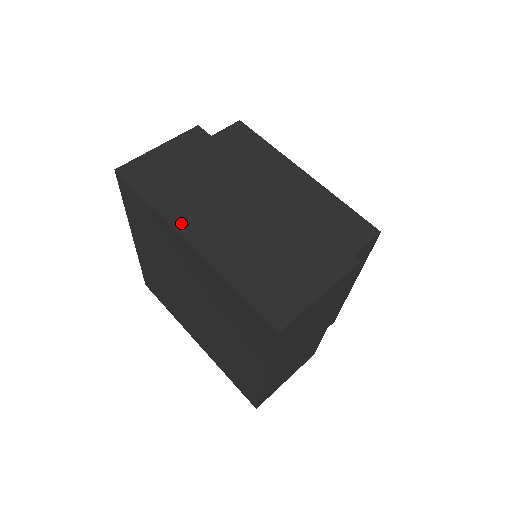
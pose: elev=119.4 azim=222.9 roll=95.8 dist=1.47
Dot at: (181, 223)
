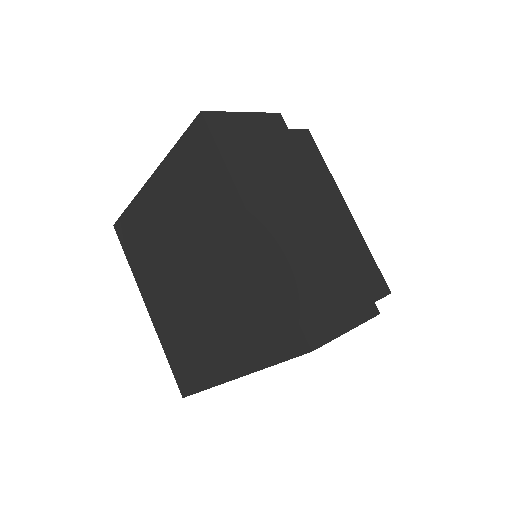
Dot at: (251, 202)
